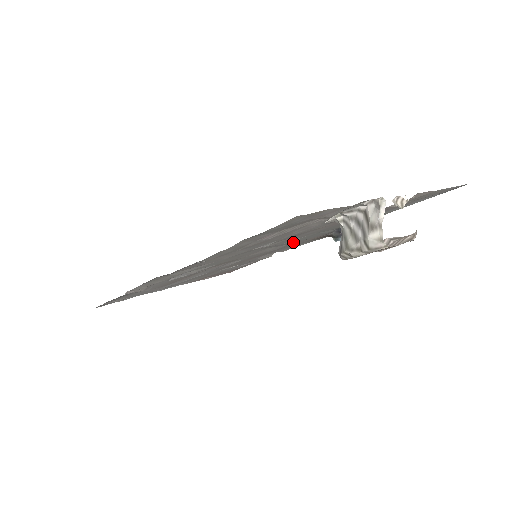
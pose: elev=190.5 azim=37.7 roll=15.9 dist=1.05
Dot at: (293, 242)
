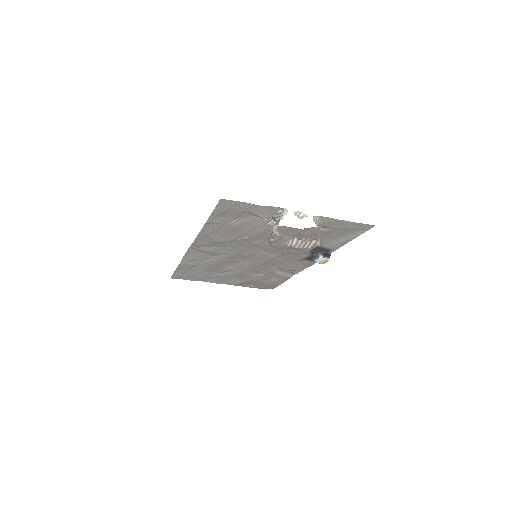
Dot at: (278, 251)
